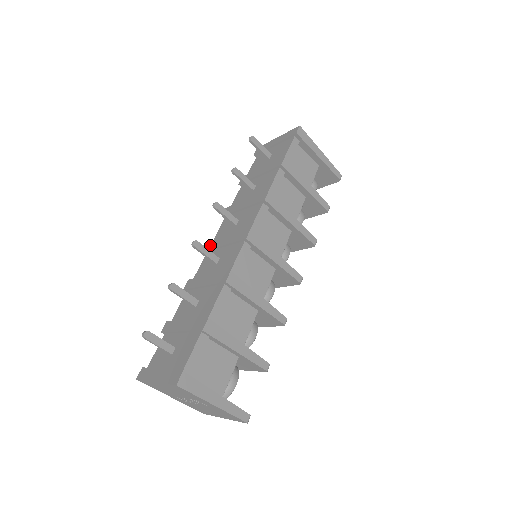
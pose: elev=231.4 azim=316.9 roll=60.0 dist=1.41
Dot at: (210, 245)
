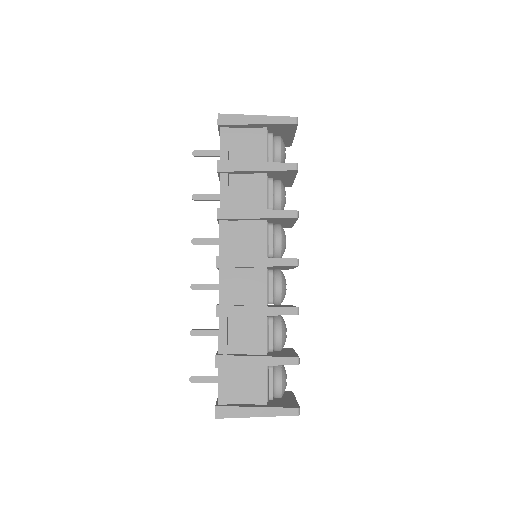
Dot at: occluded
